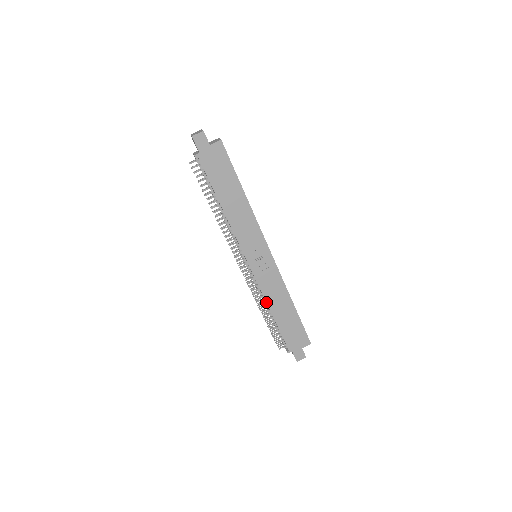
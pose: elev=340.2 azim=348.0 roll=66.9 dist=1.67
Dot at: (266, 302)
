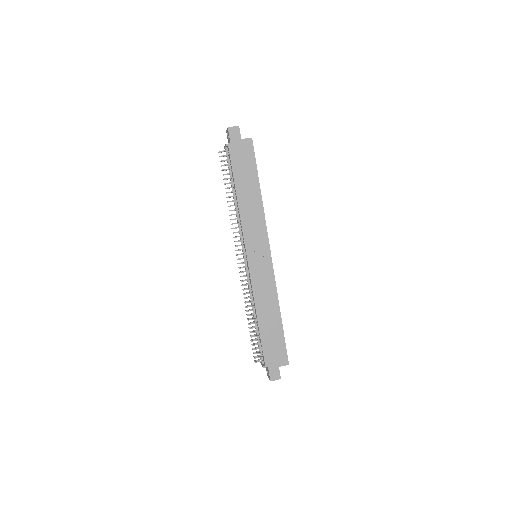
Dot at: (255, 304)
